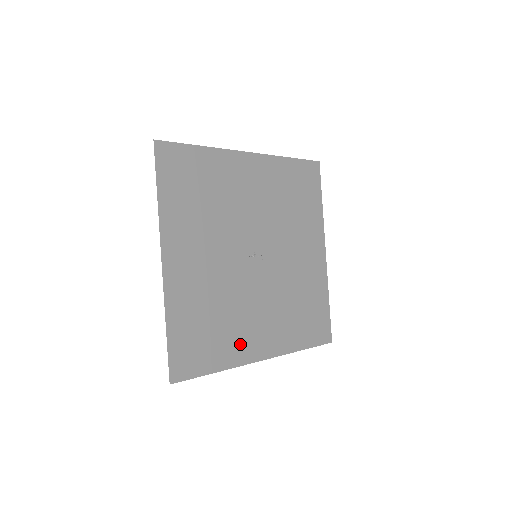
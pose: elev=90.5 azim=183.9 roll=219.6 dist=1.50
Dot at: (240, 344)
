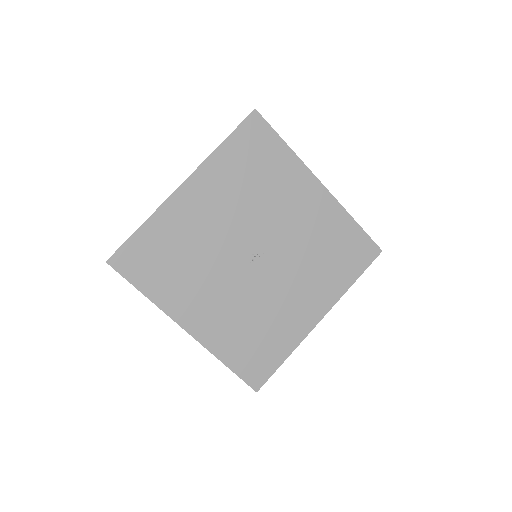
Dot at: (292, 326)
